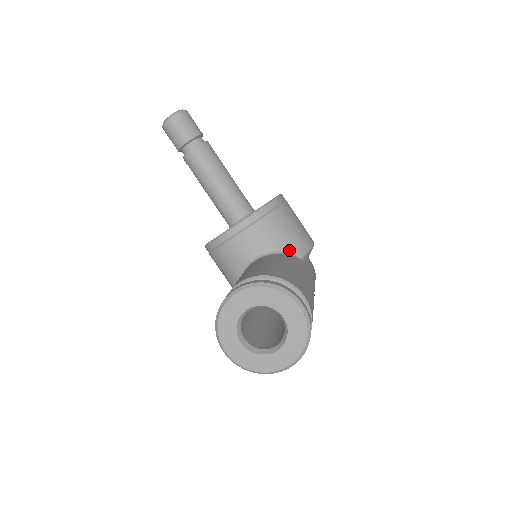
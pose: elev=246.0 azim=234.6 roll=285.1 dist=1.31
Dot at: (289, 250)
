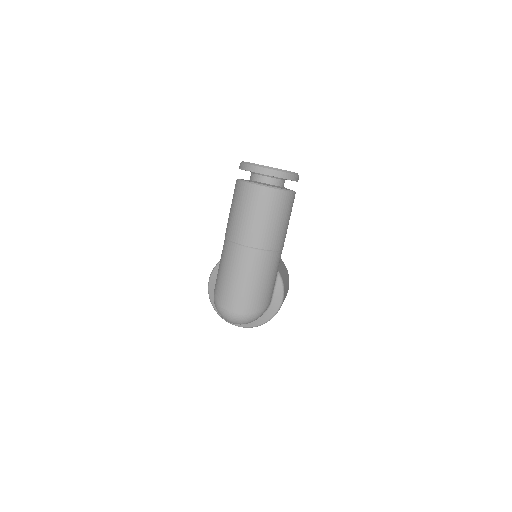
Dot at: occluded
